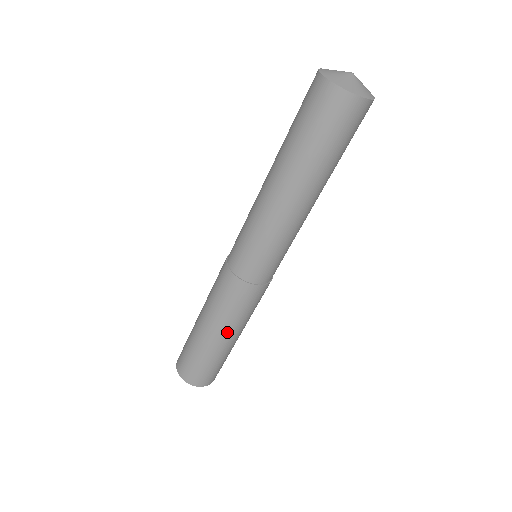
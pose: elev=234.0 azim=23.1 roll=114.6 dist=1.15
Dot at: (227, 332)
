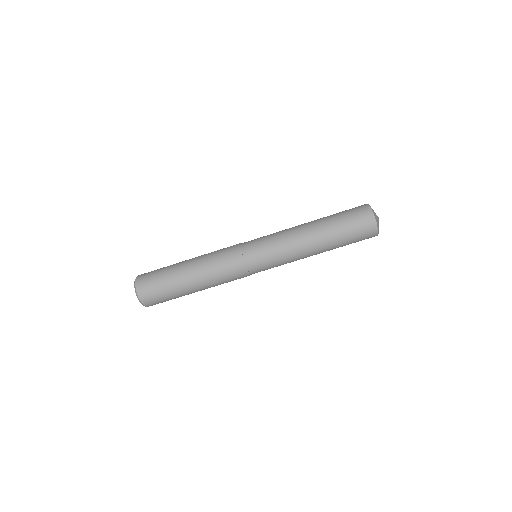
Dot at: (205, 288)
